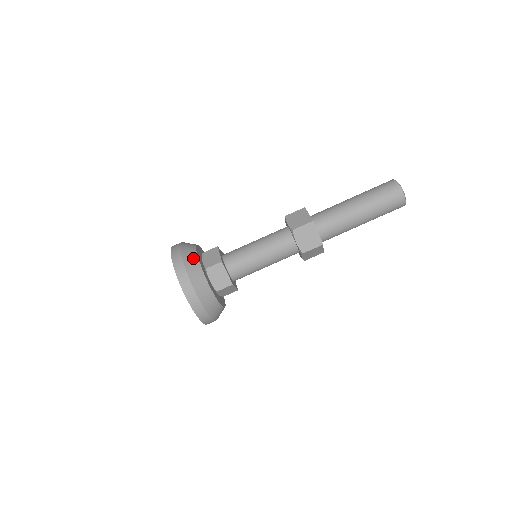
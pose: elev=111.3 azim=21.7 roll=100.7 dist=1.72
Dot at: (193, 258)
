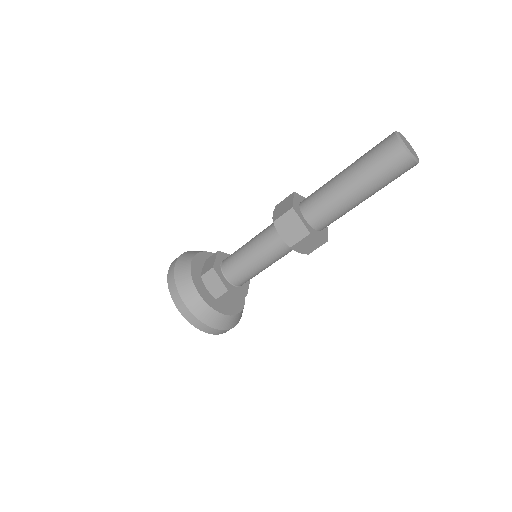
Dot at: (185, 267)
